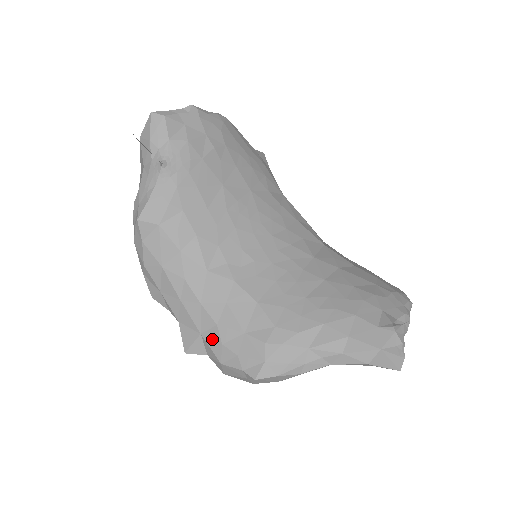
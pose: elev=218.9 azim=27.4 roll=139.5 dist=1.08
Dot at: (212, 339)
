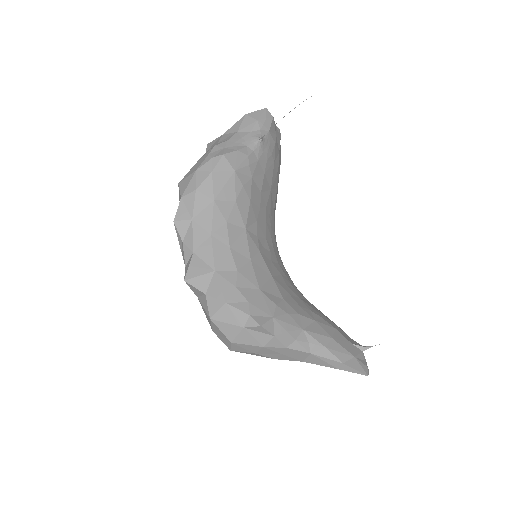
Dot at: (227, 279)
